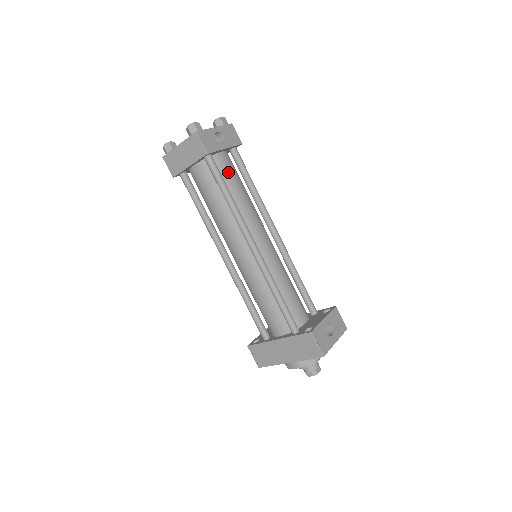
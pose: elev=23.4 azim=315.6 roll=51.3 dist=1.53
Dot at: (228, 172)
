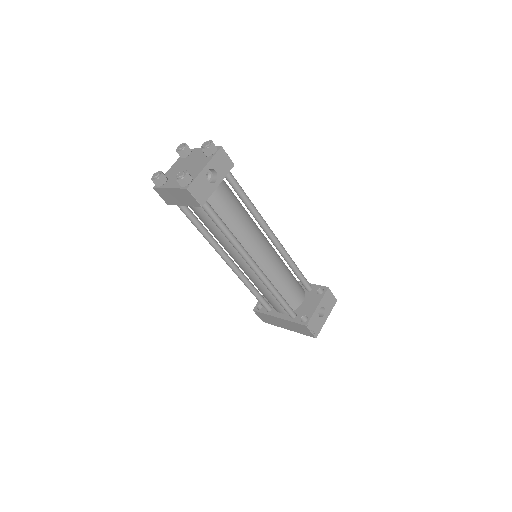
Dot at: (223, 204)
